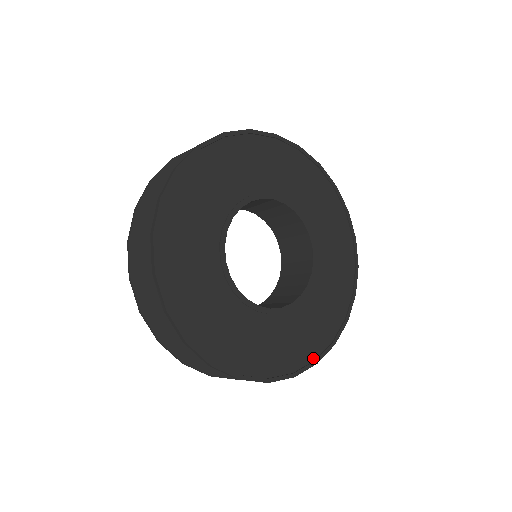
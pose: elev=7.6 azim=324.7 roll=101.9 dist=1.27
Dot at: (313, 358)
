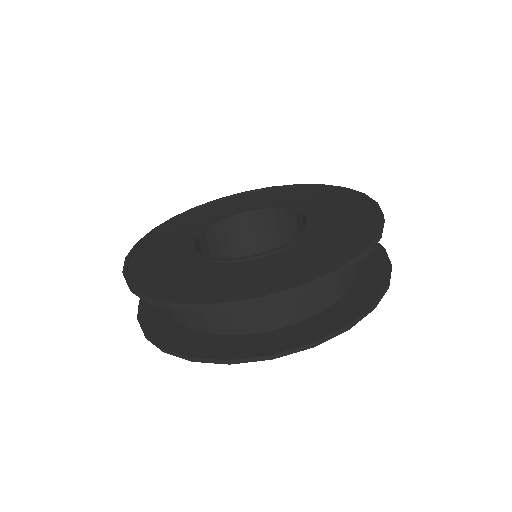
Dot at: (376, 219)
